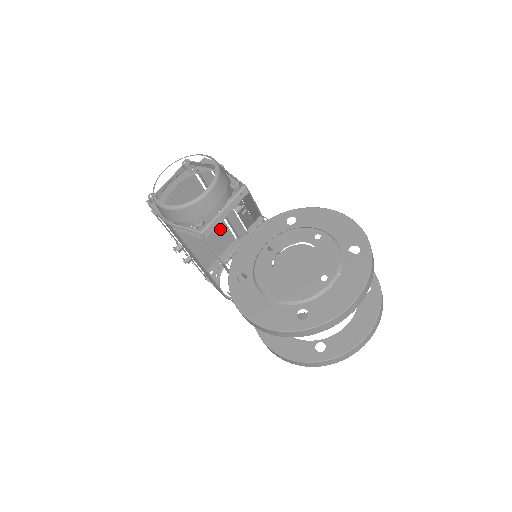
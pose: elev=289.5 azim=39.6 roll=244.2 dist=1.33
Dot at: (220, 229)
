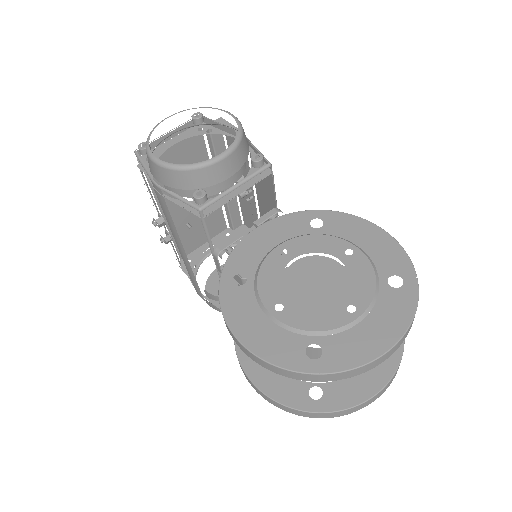
Dot at: (213, 212)
